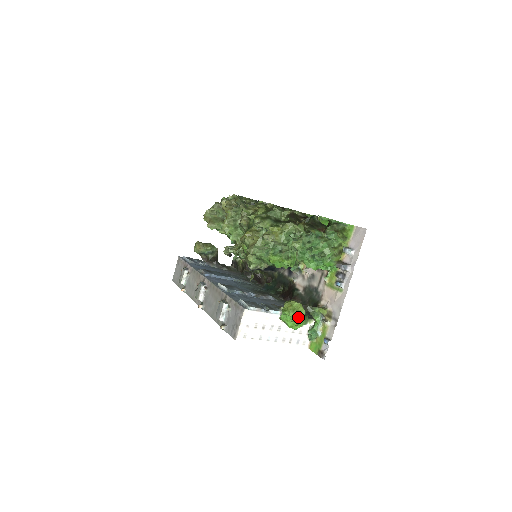
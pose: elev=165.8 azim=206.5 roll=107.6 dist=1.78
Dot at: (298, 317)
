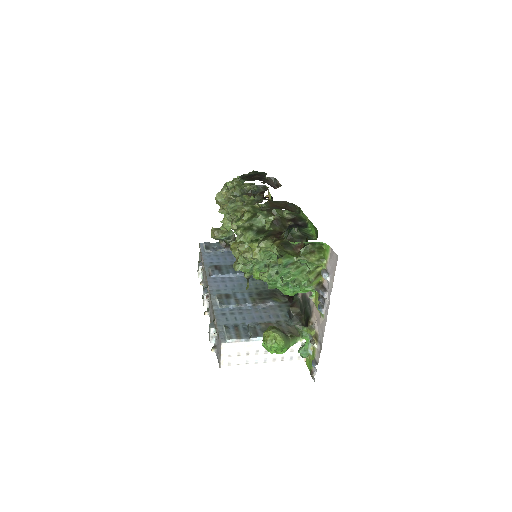
Dot at: (277, 347)
